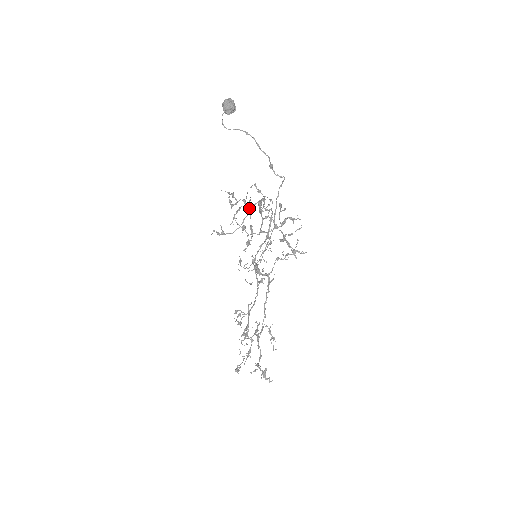
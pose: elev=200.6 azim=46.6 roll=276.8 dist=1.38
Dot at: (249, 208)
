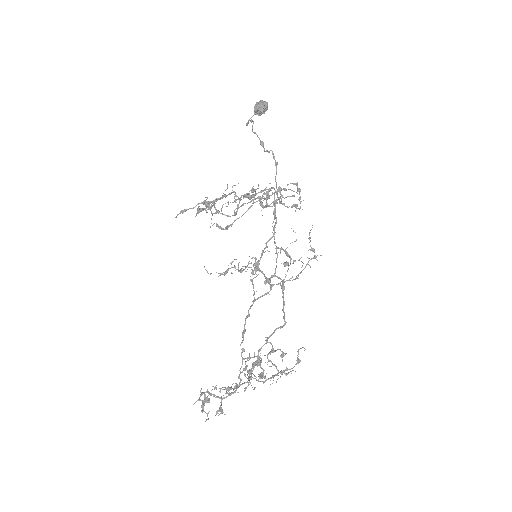
Dot at: occluded
